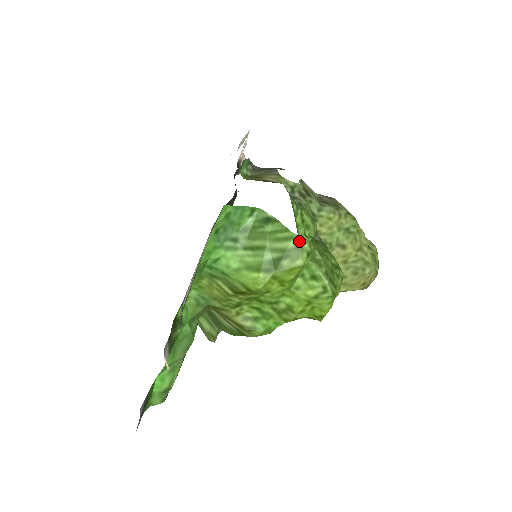
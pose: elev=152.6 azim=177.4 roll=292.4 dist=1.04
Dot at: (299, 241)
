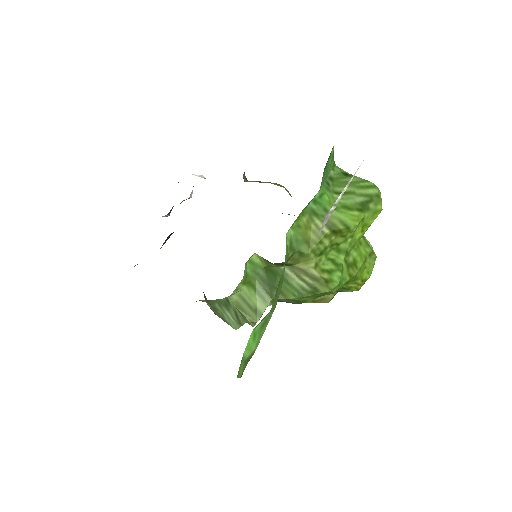
Dot at: (377, 190)
